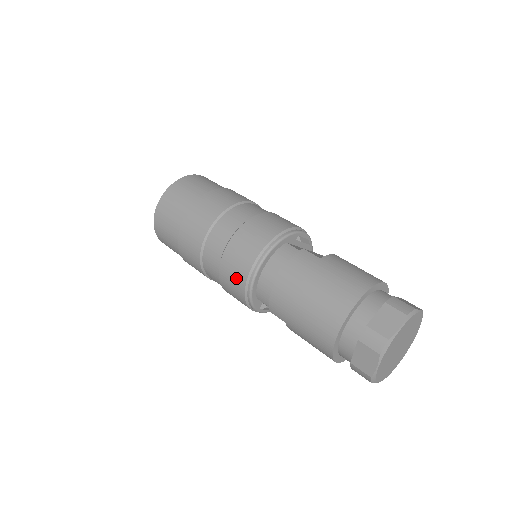
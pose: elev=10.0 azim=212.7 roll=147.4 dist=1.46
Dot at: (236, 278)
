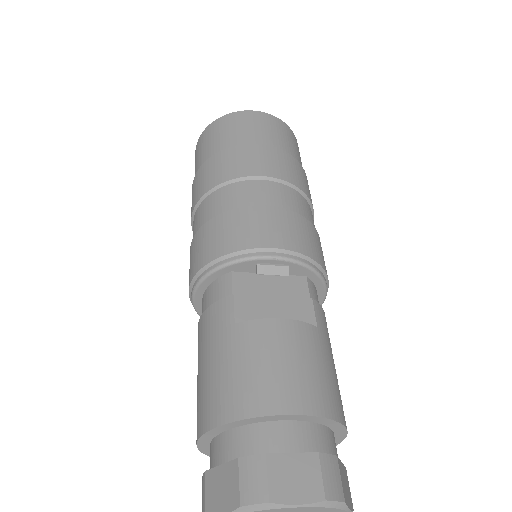
Dot at: occluded
